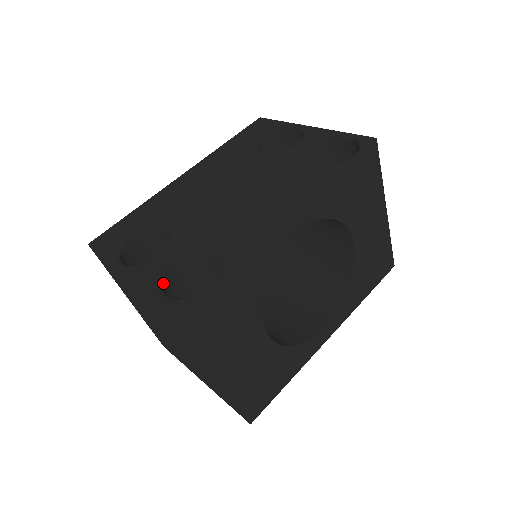
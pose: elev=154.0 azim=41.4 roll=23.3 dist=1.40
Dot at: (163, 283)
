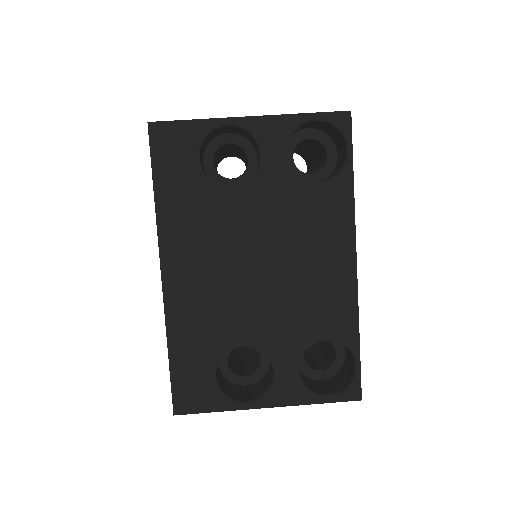
Dot at: (307, 387)
